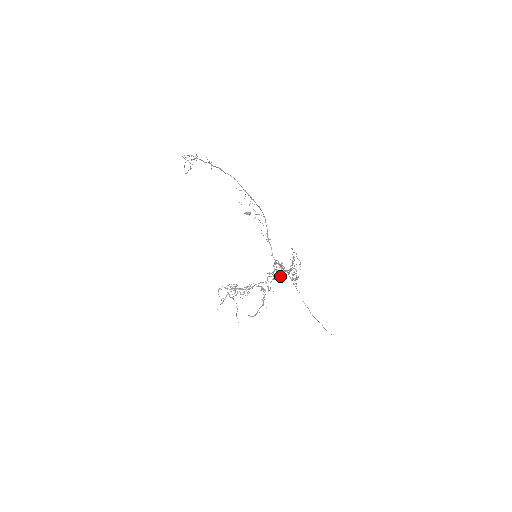
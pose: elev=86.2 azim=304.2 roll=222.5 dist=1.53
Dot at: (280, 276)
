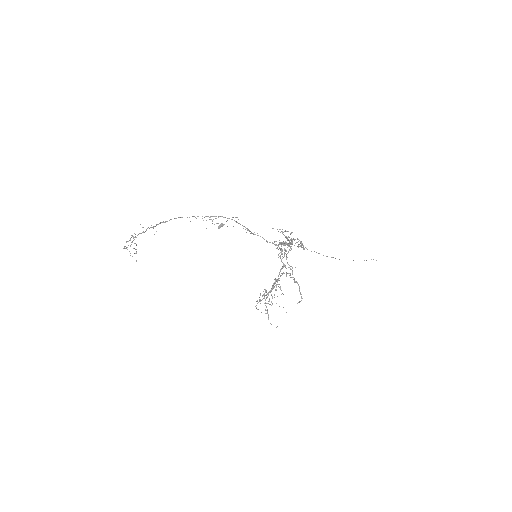
Dot at: occluded
